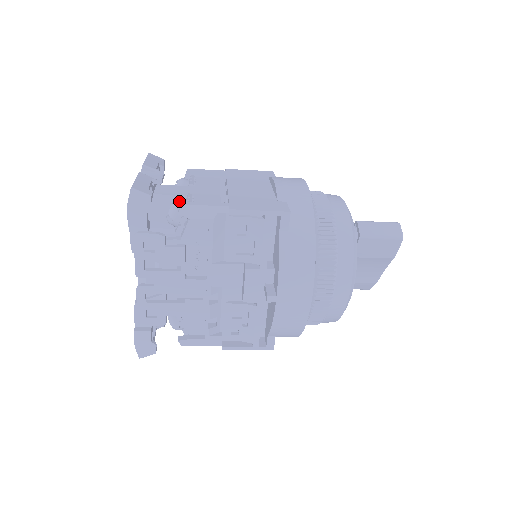
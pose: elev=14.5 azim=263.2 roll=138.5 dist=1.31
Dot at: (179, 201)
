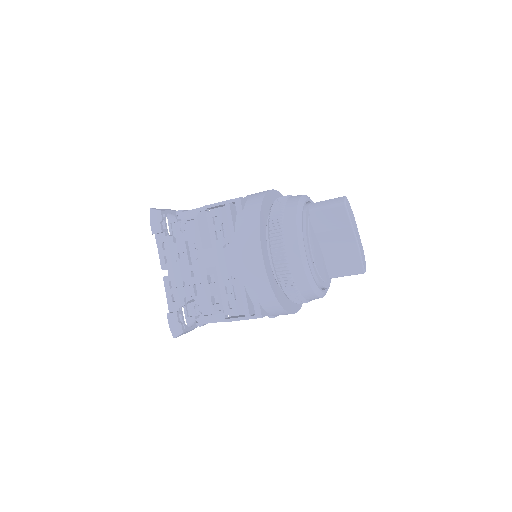
Dot at: occluded
